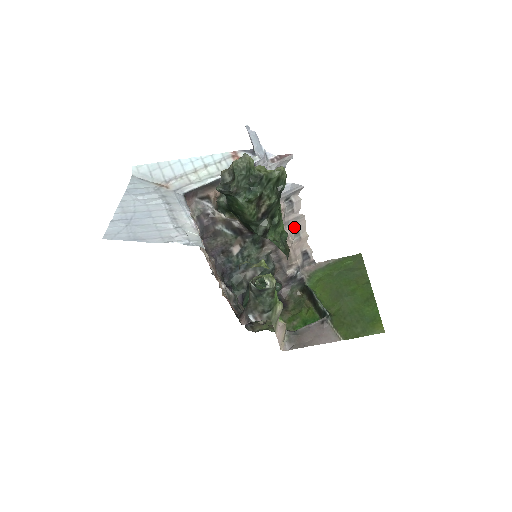
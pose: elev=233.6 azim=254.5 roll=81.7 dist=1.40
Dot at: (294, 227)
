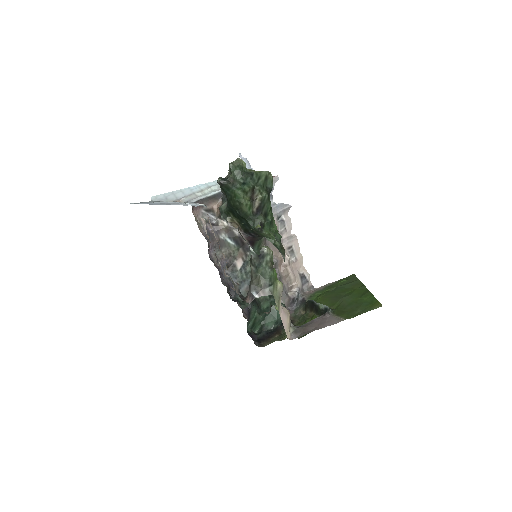
Dot at: (289, 246)
